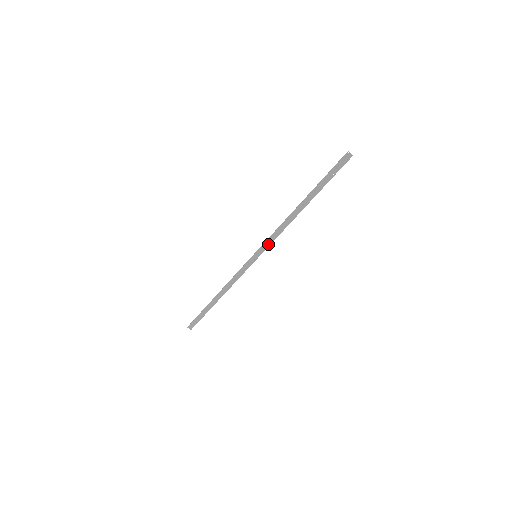
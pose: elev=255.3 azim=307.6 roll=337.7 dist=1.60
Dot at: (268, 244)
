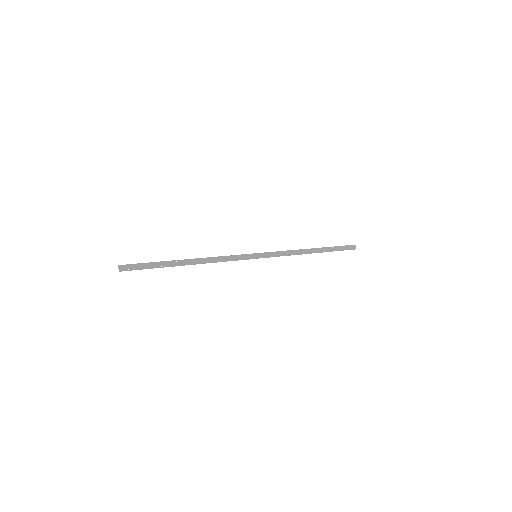
Dot at: (273, 255)
